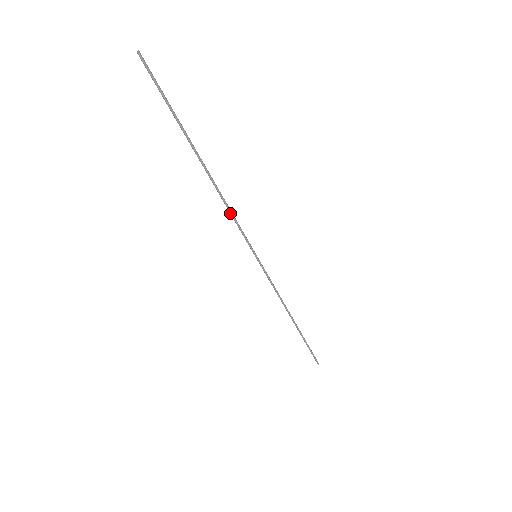
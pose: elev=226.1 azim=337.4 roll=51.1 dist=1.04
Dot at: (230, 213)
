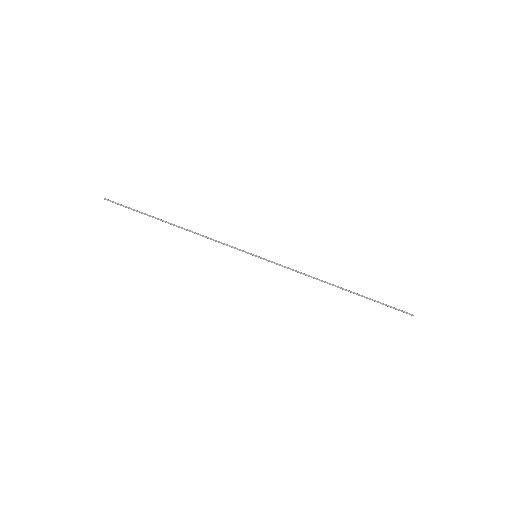
Dot at: (213, 240)
